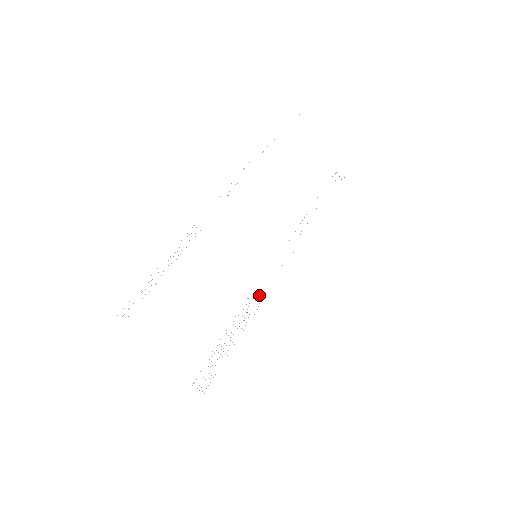
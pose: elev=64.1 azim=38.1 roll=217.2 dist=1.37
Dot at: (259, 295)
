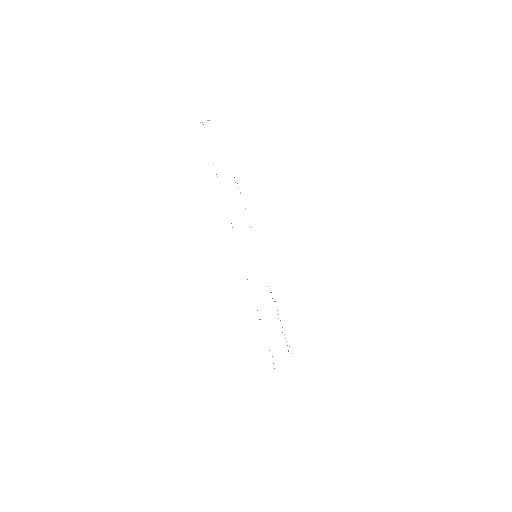
Dot at: occluded
